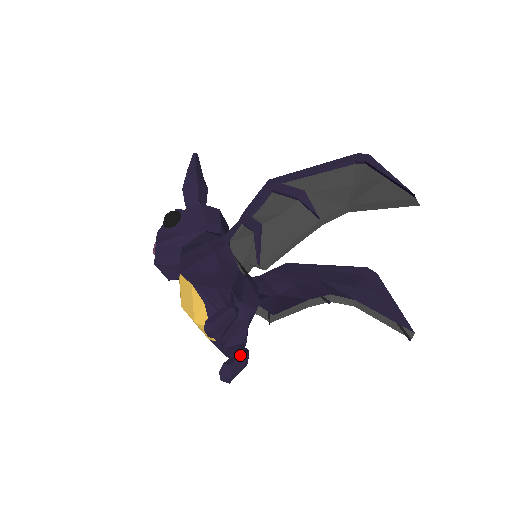
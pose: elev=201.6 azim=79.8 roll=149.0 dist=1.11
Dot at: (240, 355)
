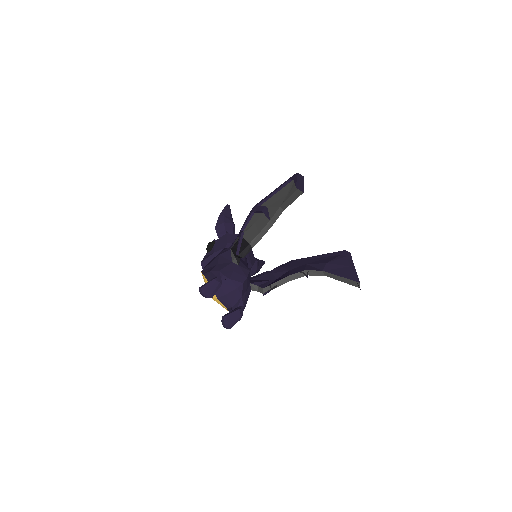
Dot at: (234, 311)
